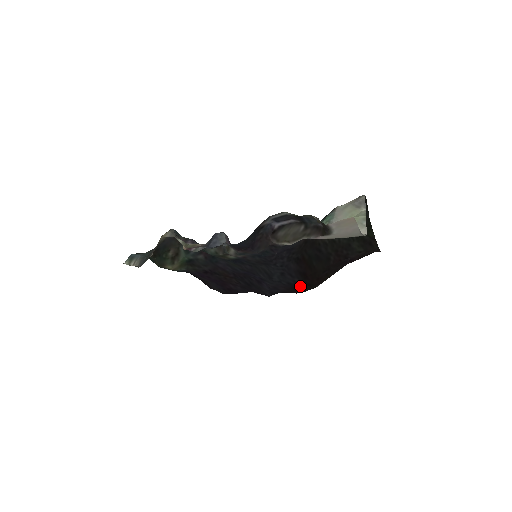
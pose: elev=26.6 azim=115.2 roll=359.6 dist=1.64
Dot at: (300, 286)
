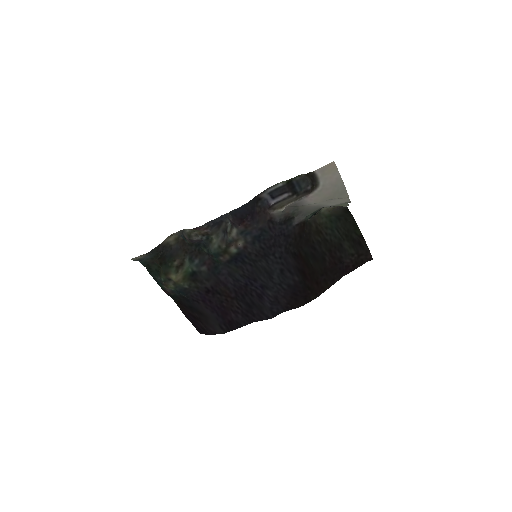
Dot at: (300, 289)
